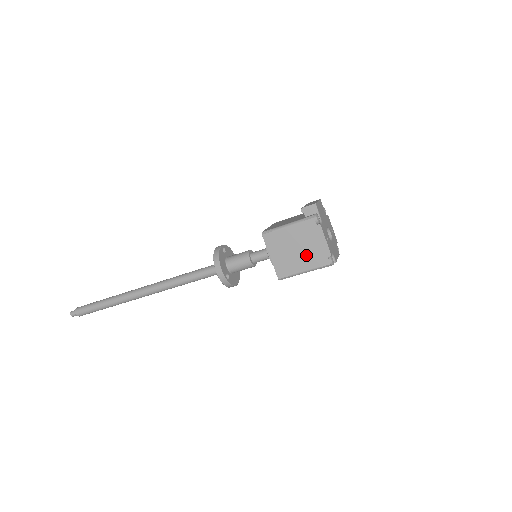
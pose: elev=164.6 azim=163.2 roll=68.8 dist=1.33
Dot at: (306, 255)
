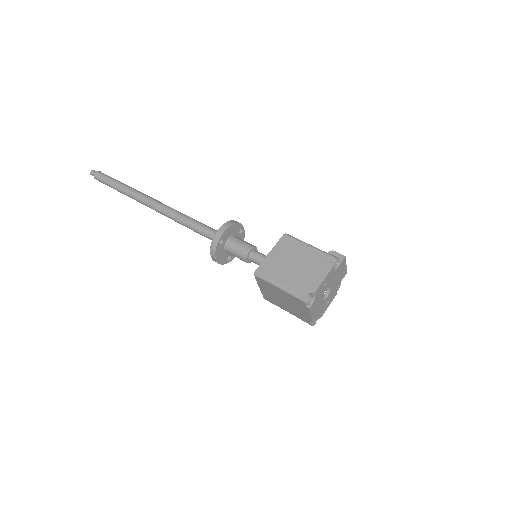
Dot at: (296, 275)
